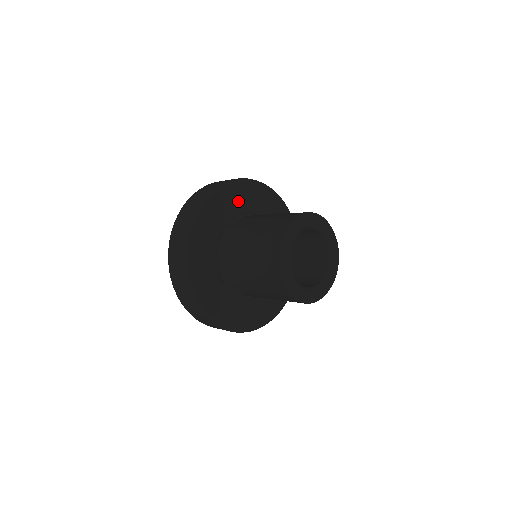
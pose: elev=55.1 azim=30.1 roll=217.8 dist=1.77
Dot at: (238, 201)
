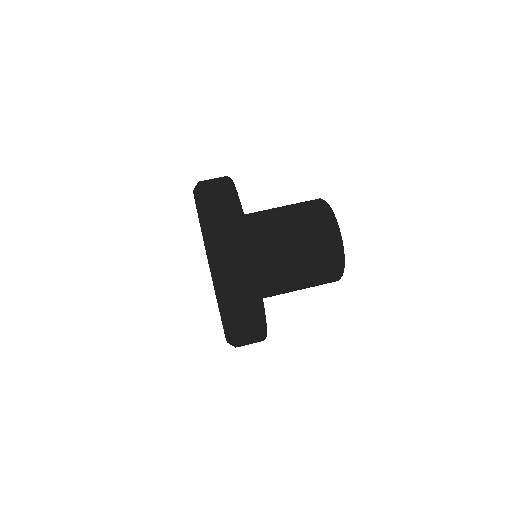
Dot at: occluded
